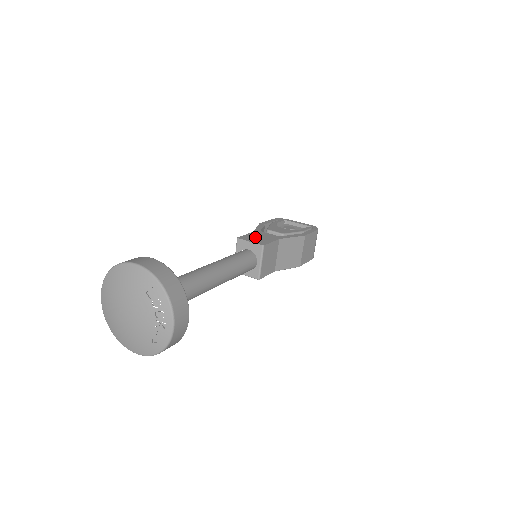
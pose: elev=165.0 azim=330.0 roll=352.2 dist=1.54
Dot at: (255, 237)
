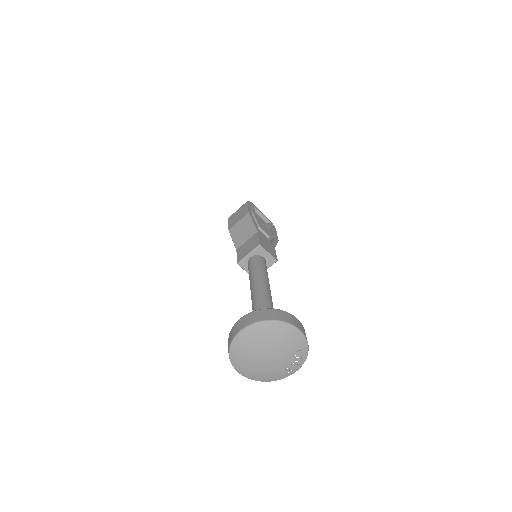
Dot at: (266, 244)
